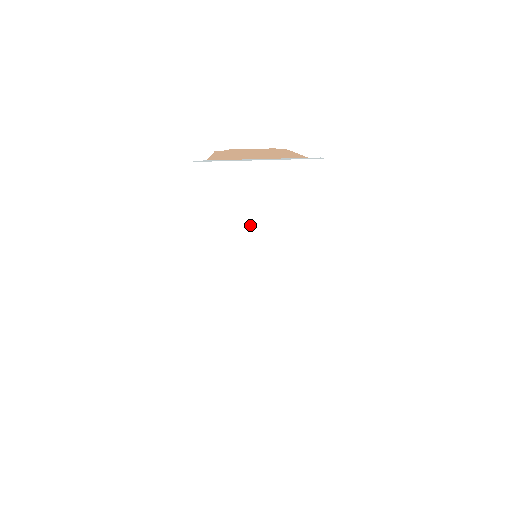
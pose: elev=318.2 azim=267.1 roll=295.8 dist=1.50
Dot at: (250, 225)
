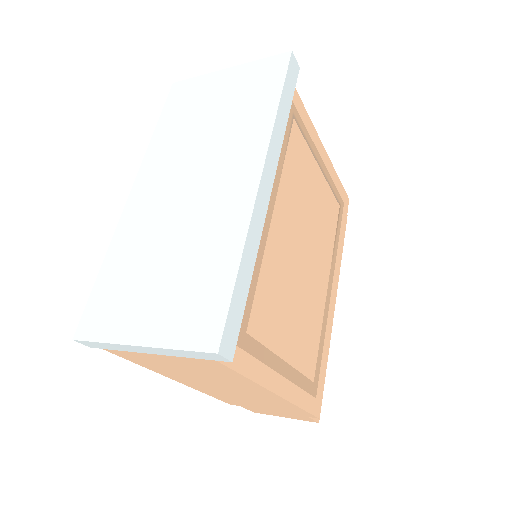
Dot at: (201, 123)
